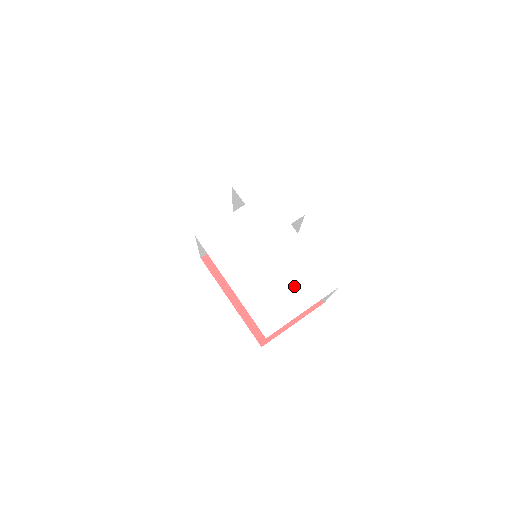
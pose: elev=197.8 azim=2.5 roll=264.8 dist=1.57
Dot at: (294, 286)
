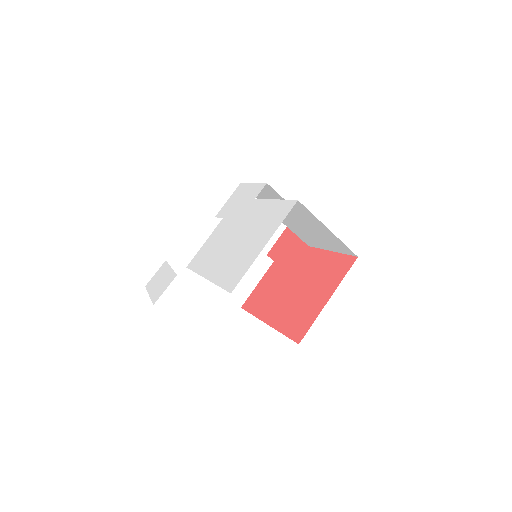
Dot at: (257, 234)
